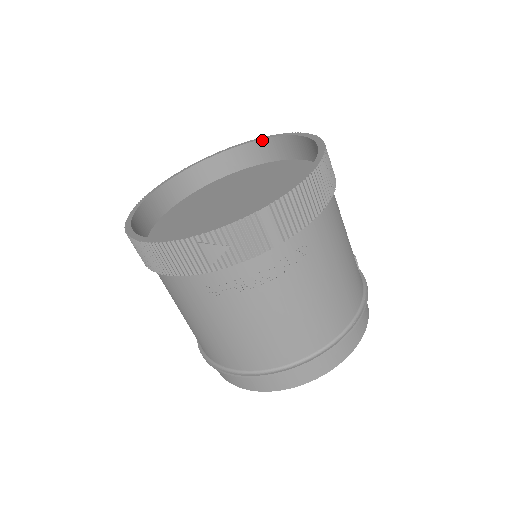
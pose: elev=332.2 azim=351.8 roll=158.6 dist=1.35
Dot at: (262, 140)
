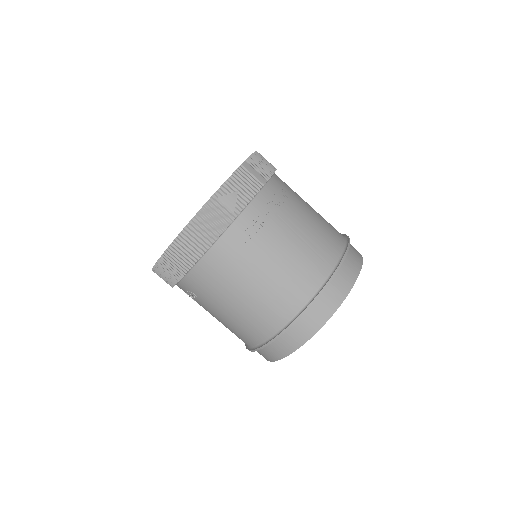
Dot at: occluded
